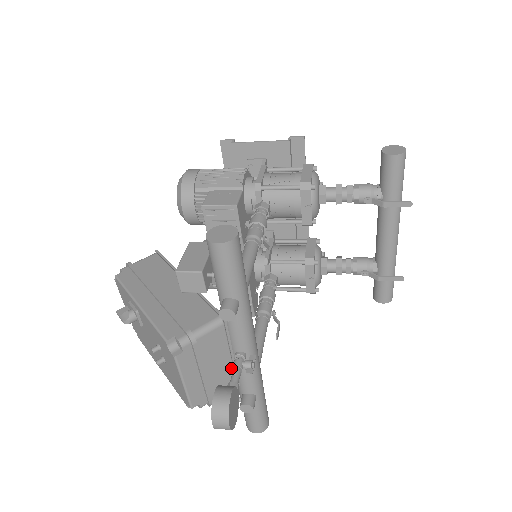
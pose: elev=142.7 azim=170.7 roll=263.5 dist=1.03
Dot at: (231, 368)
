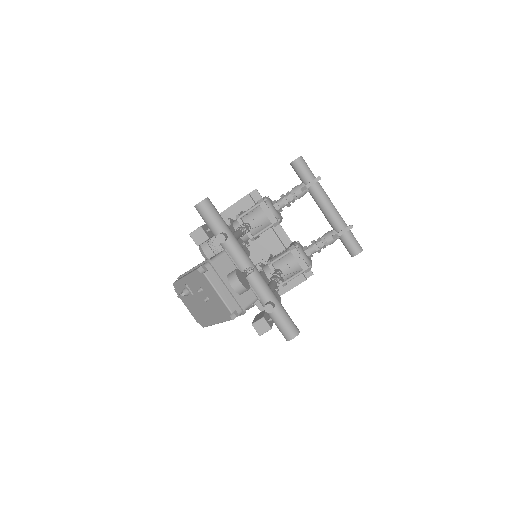
Dot at: occluded
